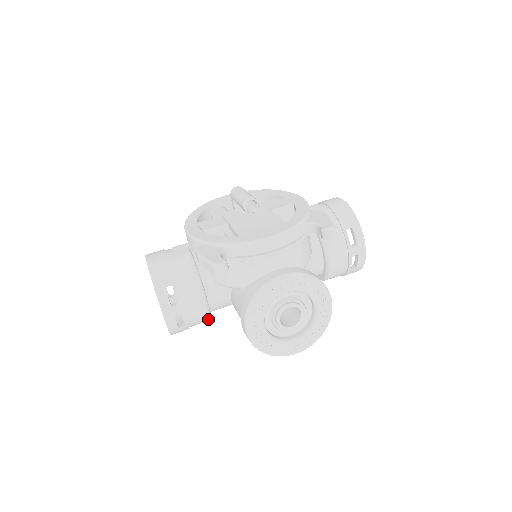
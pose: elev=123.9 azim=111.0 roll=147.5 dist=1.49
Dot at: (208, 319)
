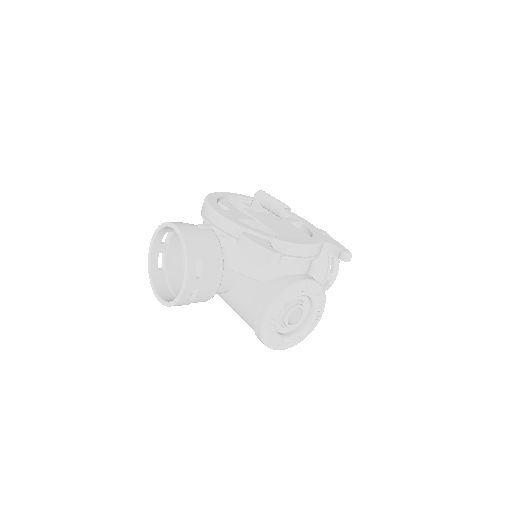
Dot at: (207, 300)
